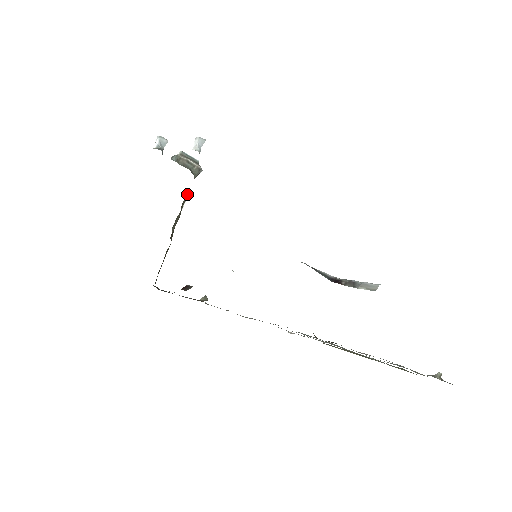
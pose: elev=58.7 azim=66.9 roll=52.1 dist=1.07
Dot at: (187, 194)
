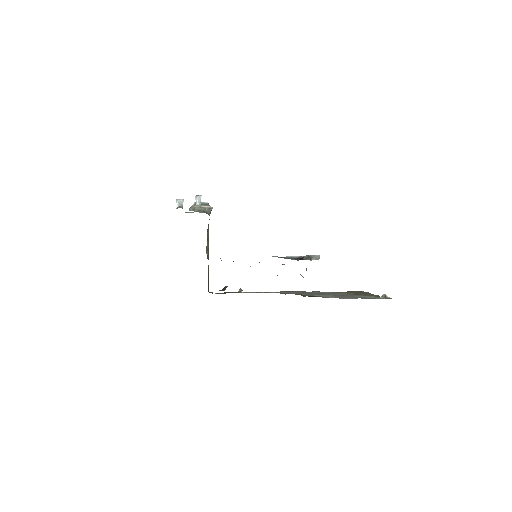
Dot at: (208, 227)
